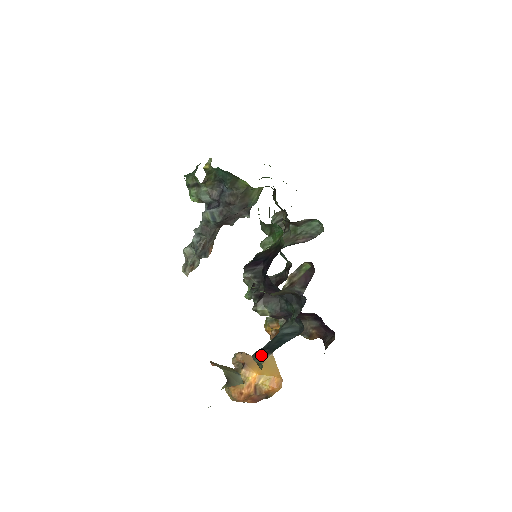
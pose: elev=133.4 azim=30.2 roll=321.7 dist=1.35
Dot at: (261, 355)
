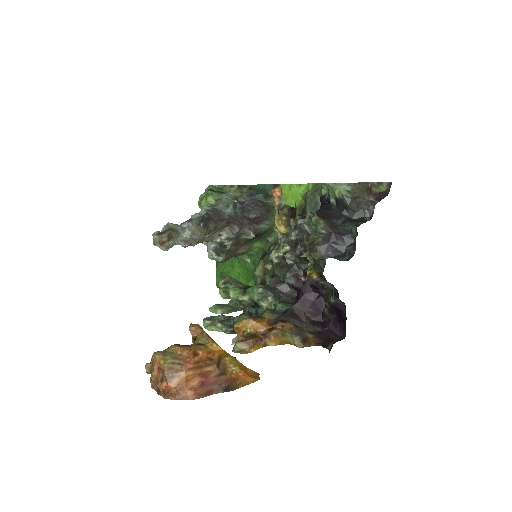
Dot at: (319, 234)
